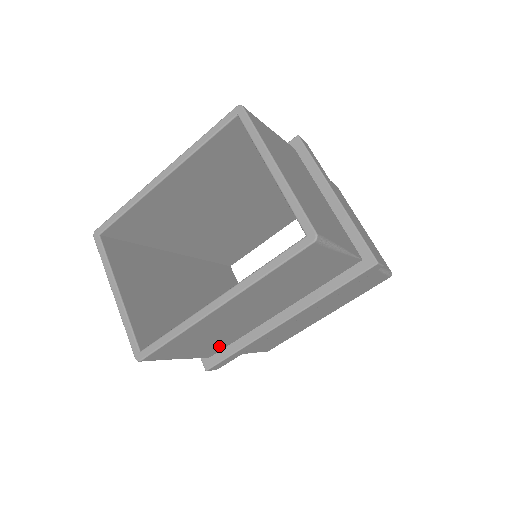
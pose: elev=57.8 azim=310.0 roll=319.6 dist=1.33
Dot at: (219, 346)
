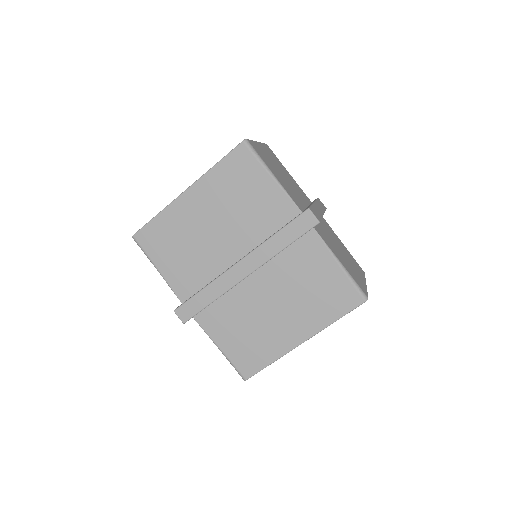
Dot at: (190, 283)
